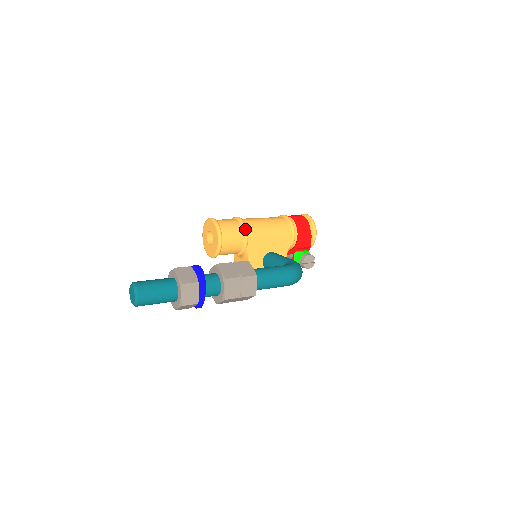
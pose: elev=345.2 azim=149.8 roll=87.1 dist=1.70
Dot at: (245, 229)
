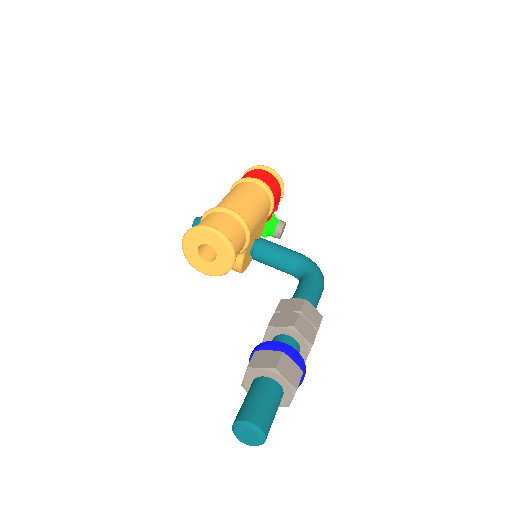
Dot at: (248, 229)
